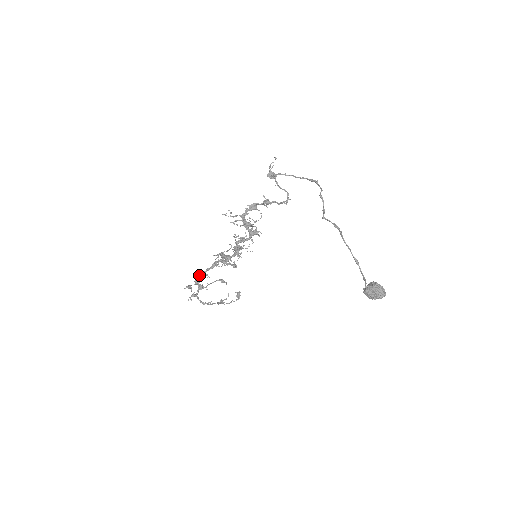
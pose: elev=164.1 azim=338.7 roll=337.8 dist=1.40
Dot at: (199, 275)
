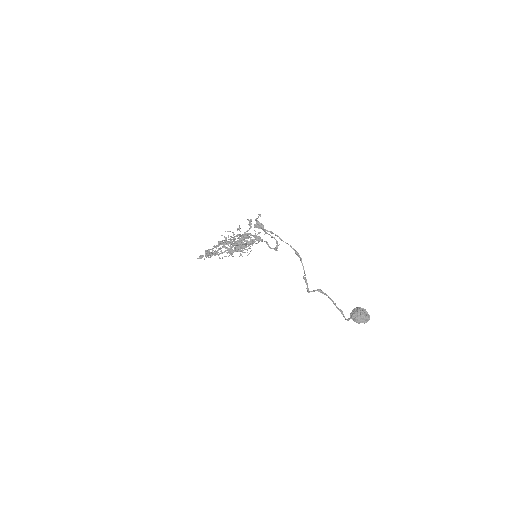
Dot at: (208, 251)
